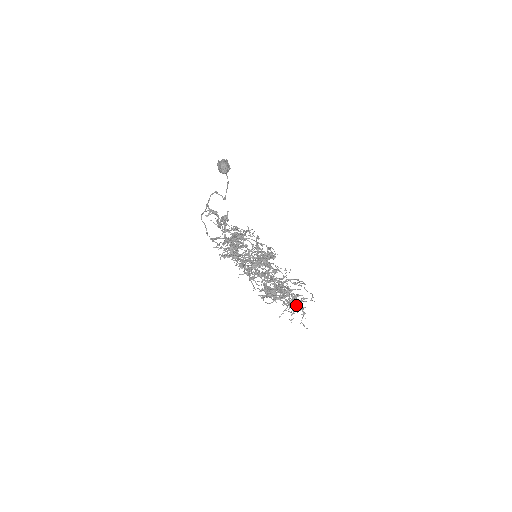
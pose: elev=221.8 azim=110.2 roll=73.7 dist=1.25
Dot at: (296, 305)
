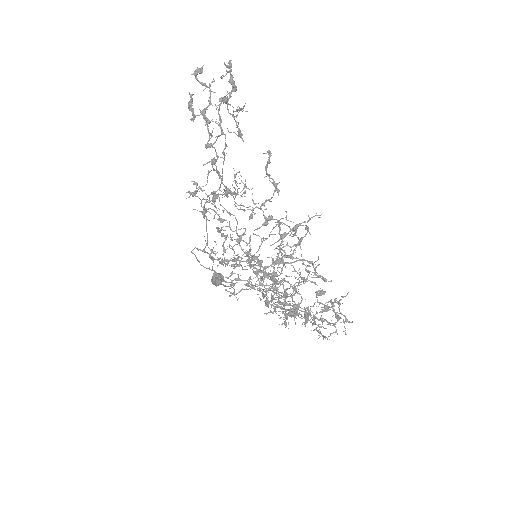
Dot at: (305, 227)
